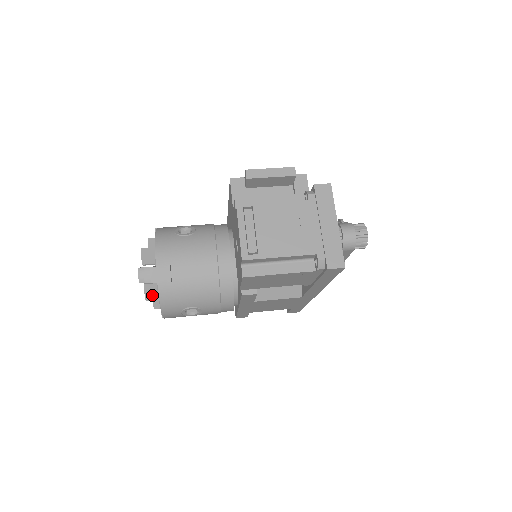
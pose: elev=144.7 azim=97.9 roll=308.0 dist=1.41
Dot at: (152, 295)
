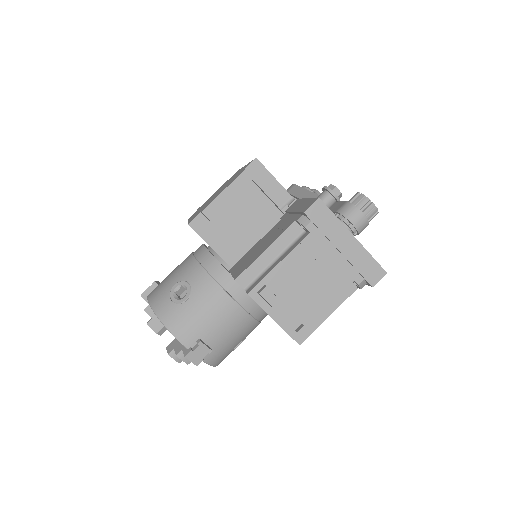
Dot at: occluded
